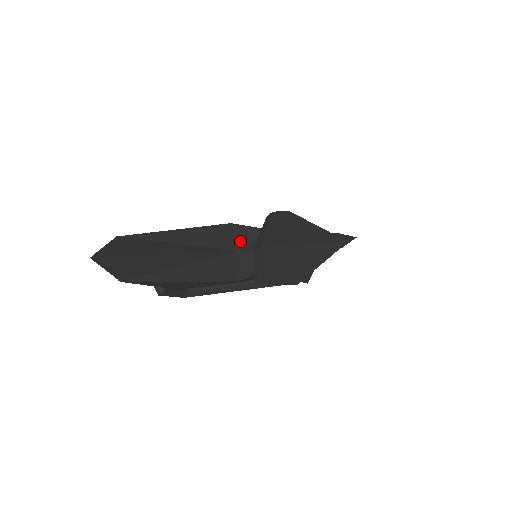
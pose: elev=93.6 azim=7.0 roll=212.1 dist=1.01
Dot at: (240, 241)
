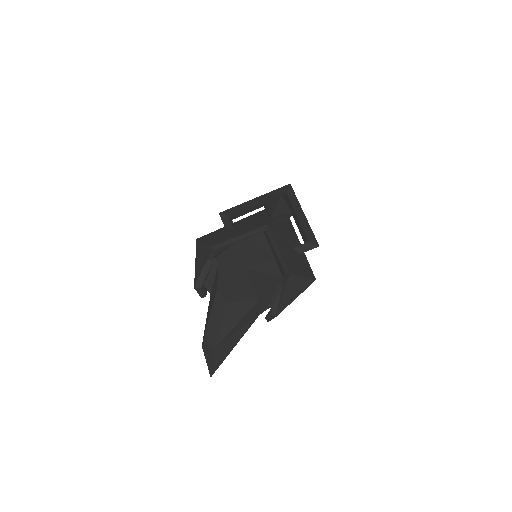
Dot at: (263, 307)
